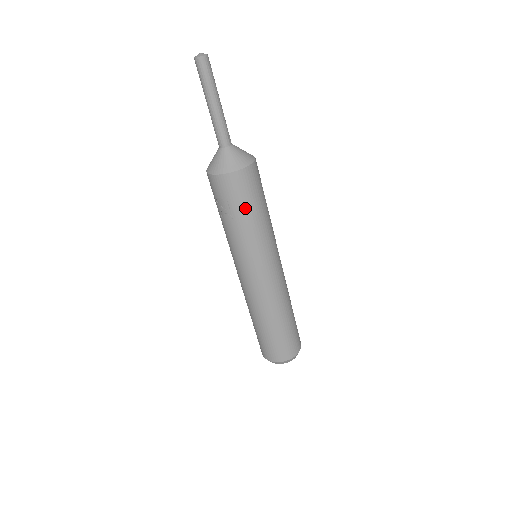
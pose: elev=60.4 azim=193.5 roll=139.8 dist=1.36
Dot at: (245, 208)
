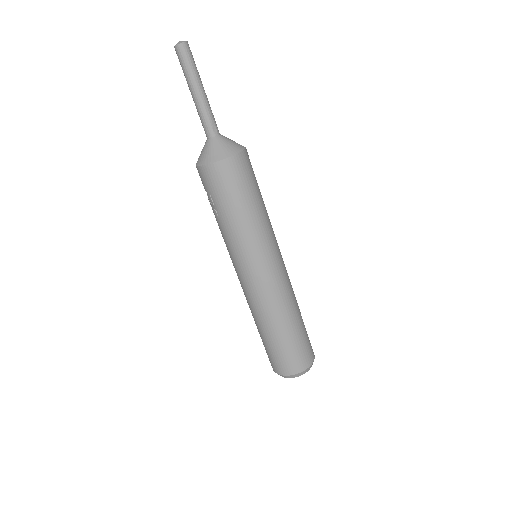
Dot at: (225, 203)
